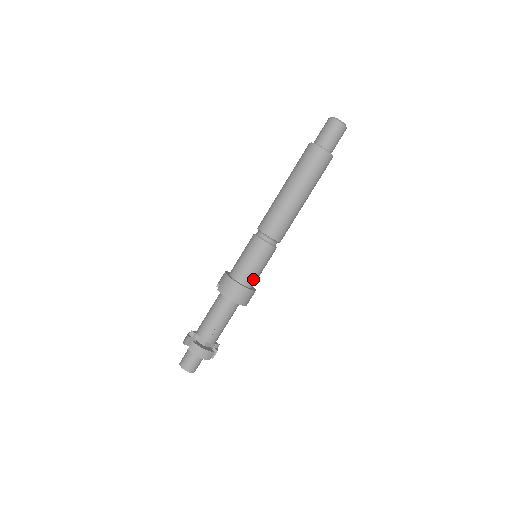
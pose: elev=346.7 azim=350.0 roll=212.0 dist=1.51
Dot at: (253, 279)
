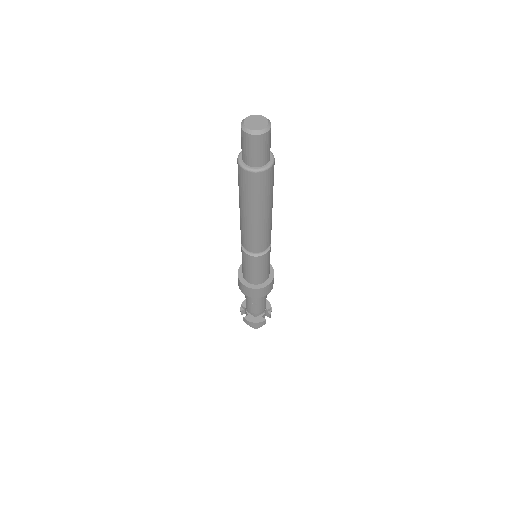
Dot at: (262, 278)
